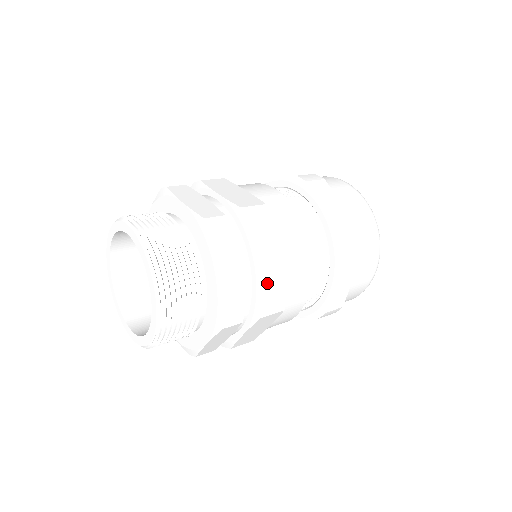
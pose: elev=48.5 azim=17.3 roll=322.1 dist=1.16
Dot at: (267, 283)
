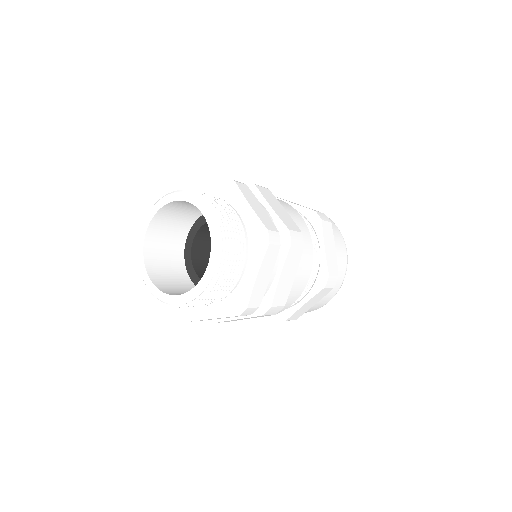
Dot at: (285, 220)
